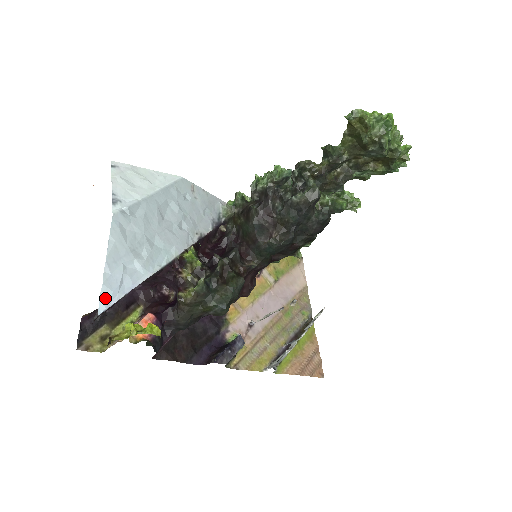
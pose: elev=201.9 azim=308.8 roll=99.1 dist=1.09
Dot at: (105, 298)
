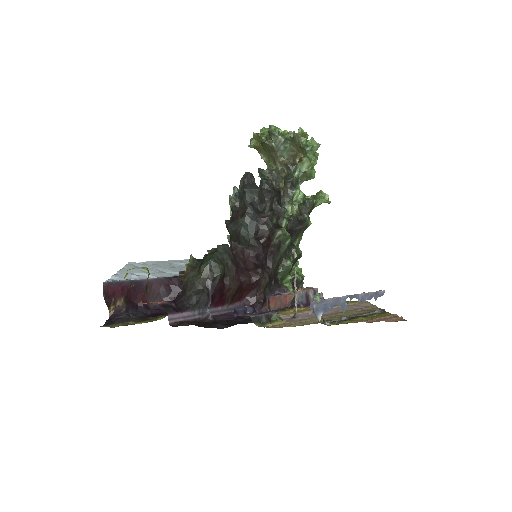
Dot at: (113, 280)
